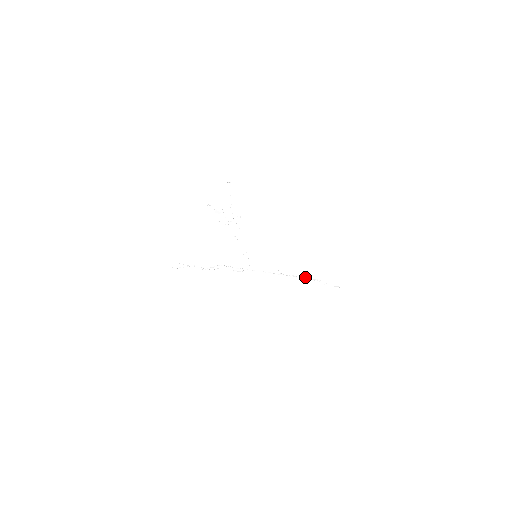
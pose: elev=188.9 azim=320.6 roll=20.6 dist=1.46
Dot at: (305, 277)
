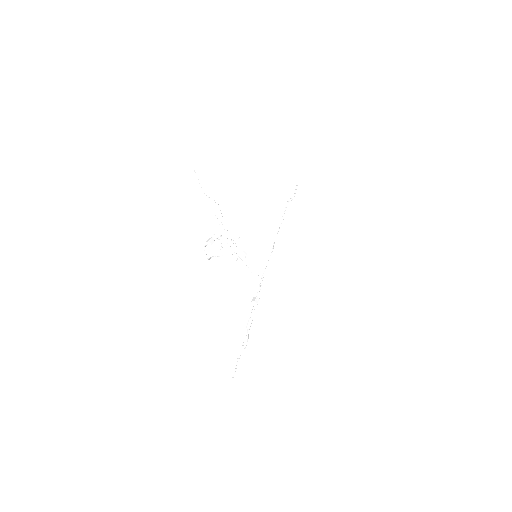
Dot at: (282, 218)
